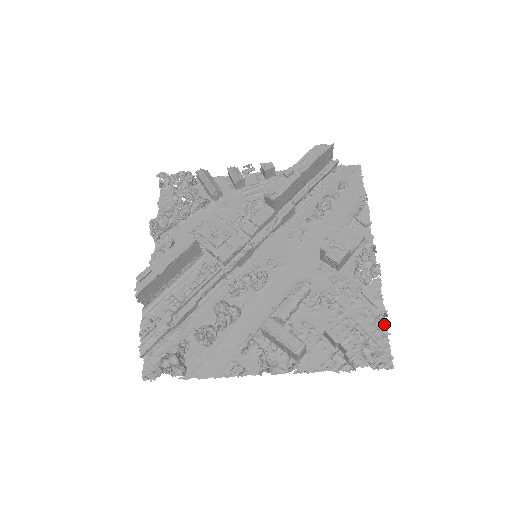
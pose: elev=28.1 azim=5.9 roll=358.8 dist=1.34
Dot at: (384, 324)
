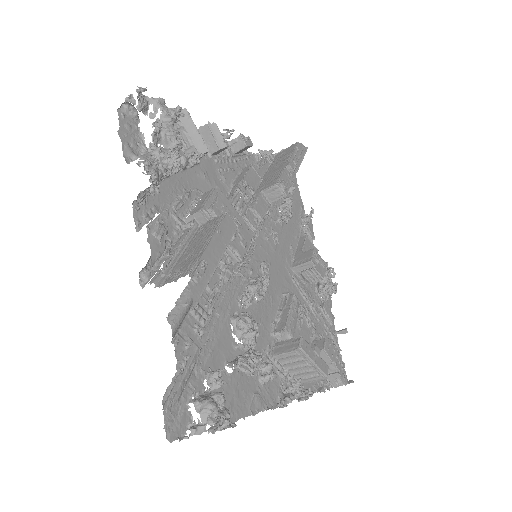
Dot at: (337, 340)
